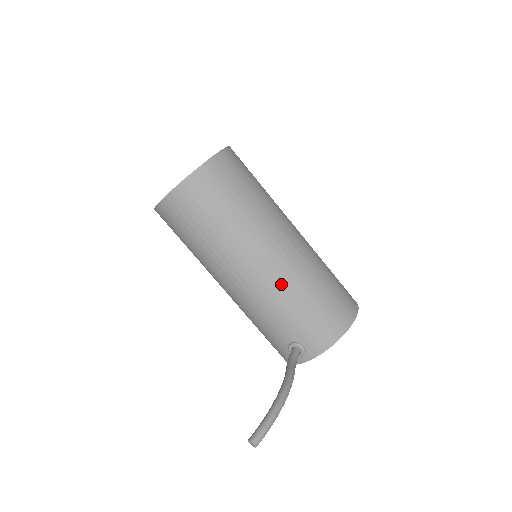
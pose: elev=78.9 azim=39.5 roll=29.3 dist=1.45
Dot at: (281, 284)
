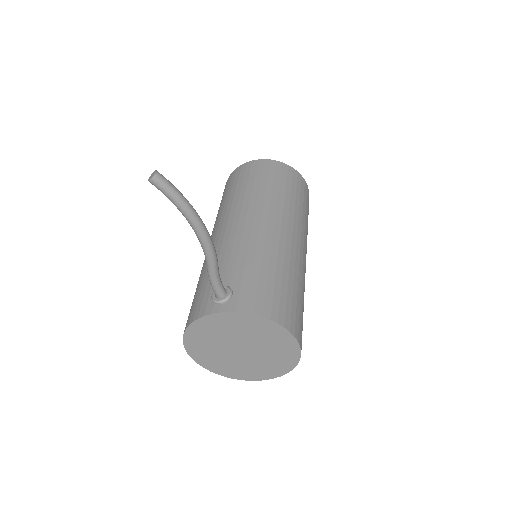
Dot at: (269, 244)
